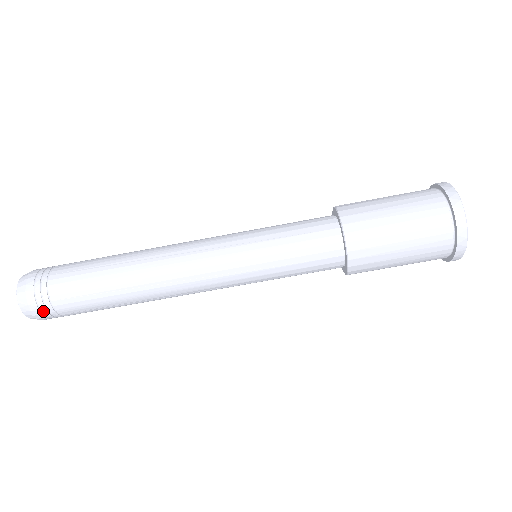
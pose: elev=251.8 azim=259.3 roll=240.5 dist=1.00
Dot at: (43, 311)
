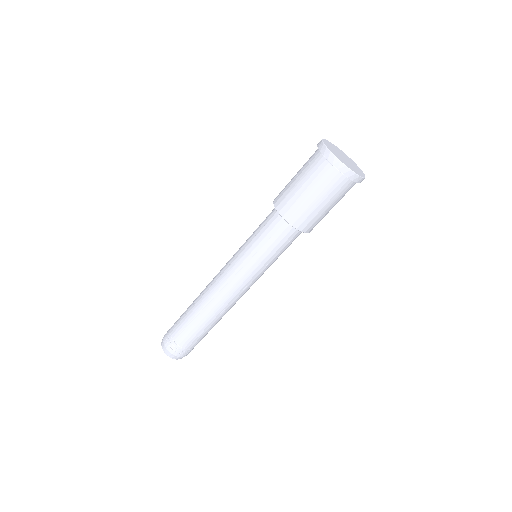
Dot at: (187, 353)
